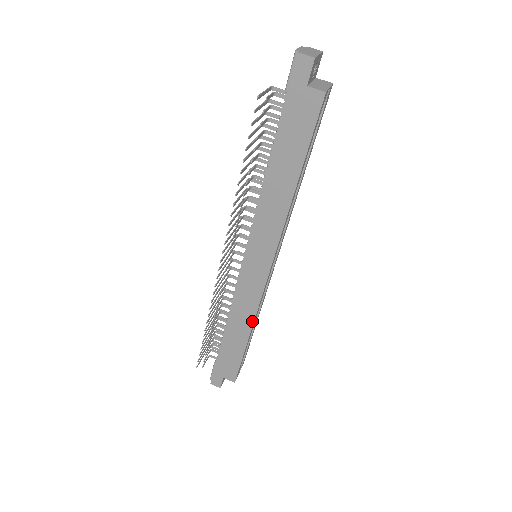
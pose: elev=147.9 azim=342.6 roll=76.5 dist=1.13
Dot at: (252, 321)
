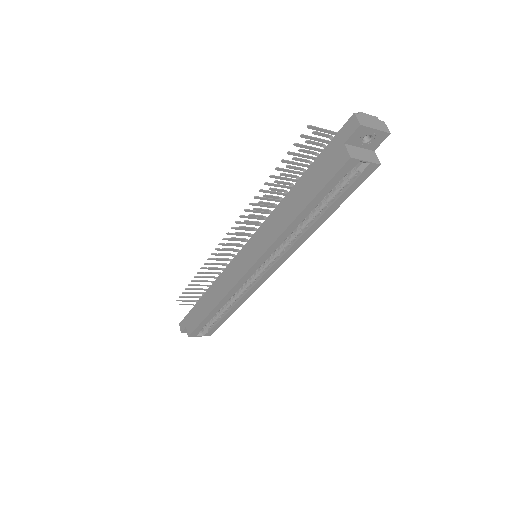
Dot at: (220, 300)
